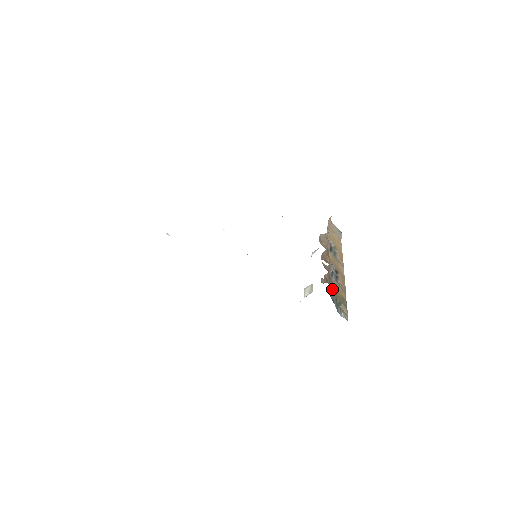
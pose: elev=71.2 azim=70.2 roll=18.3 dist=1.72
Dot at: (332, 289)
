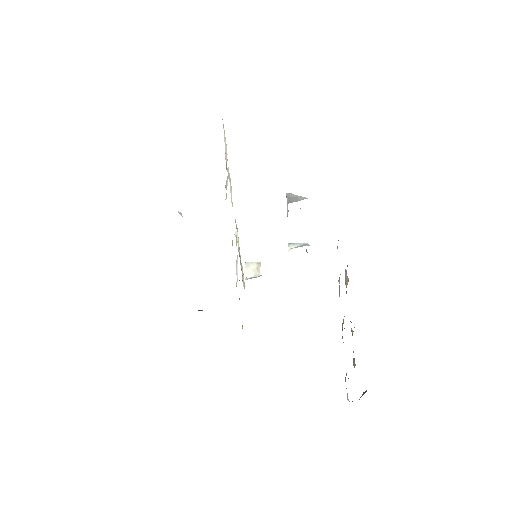
Dot at: occluded
